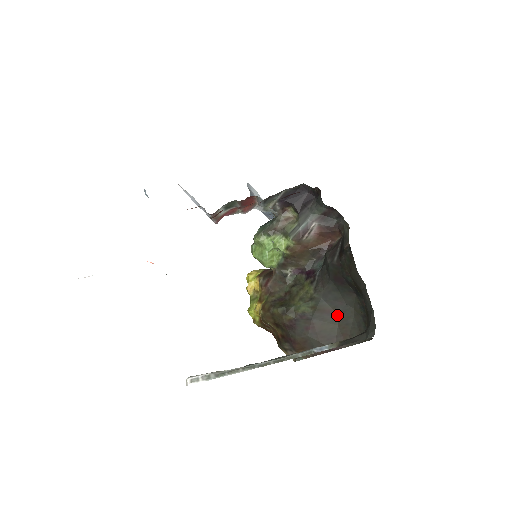
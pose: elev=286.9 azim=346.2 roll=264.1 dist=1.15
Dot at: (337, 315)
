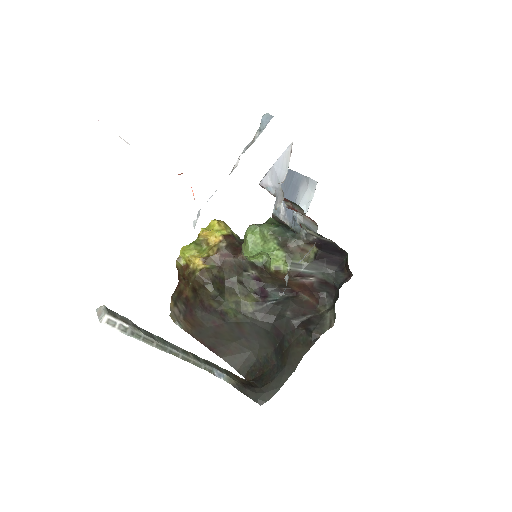
Dot at: (243, 338)
